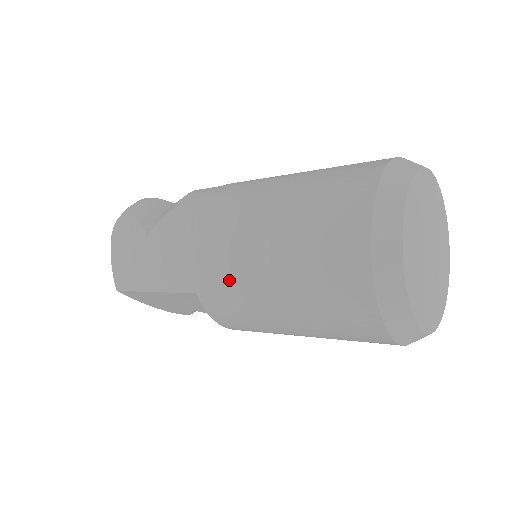
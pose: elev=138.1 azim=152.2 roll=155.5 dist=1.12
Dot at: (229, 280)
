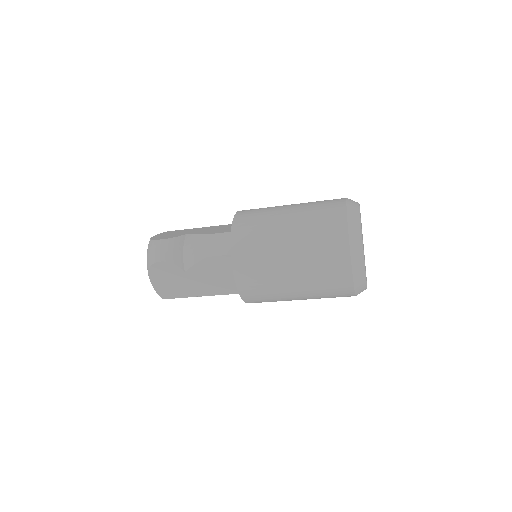
Dot at: (268, 295)
